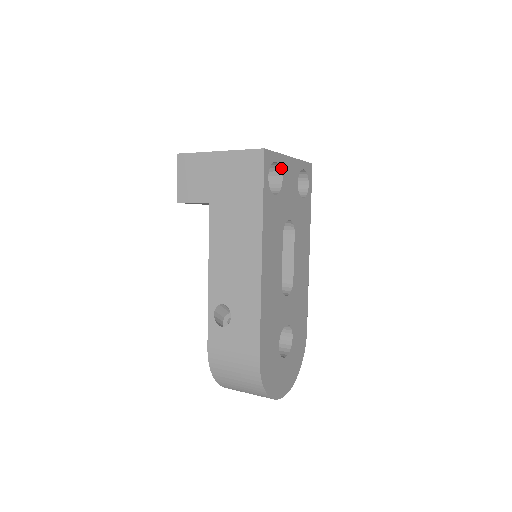
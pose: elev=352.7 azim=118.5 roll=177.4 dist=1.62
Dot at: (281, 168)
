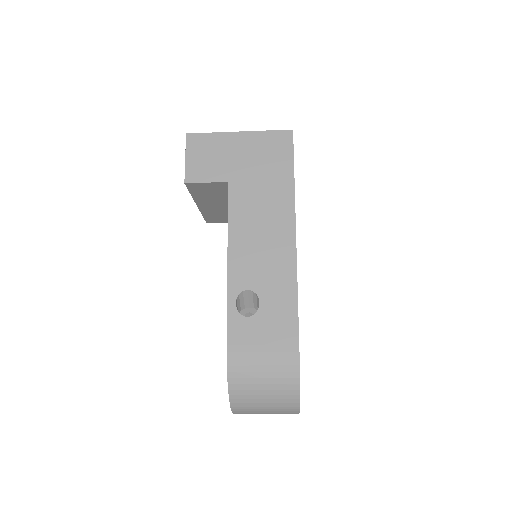
Dot at: occluded
